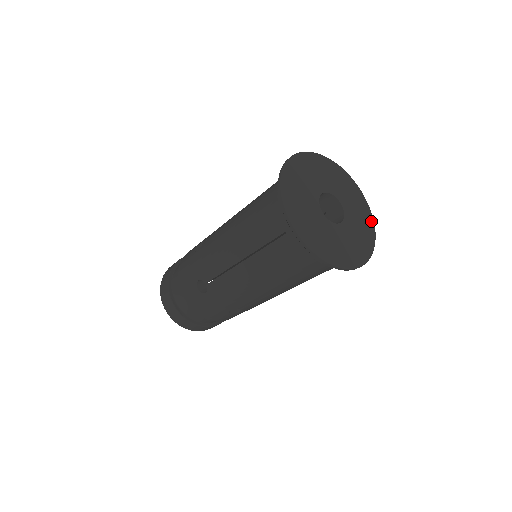
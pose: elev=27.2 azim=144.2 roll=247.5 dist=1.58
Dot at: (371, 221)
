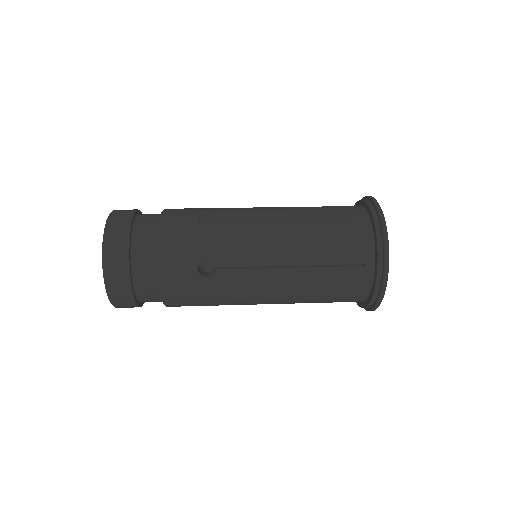
Dot at: occluded
